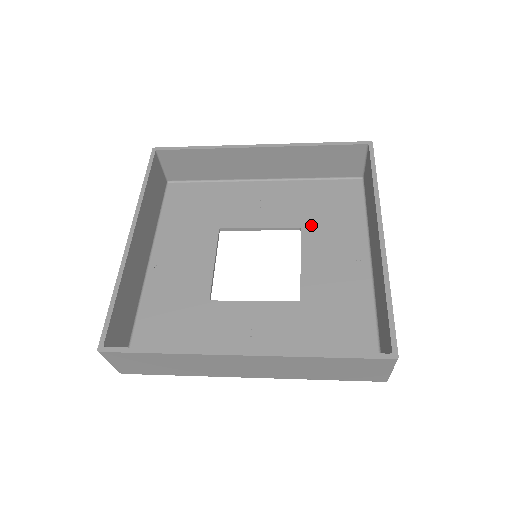
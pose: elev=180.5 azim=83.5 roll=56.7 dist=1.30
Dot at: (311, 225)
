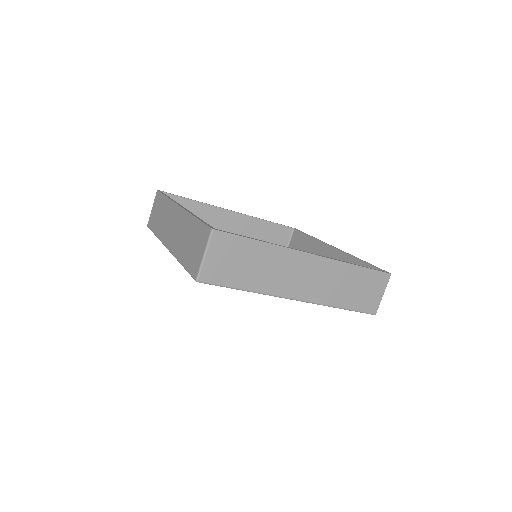
Dot at: occluded
